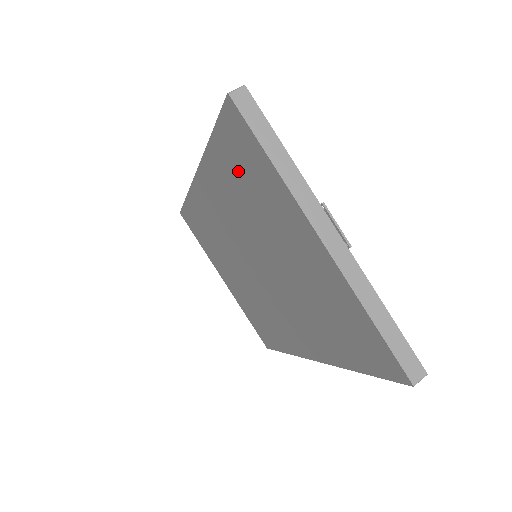
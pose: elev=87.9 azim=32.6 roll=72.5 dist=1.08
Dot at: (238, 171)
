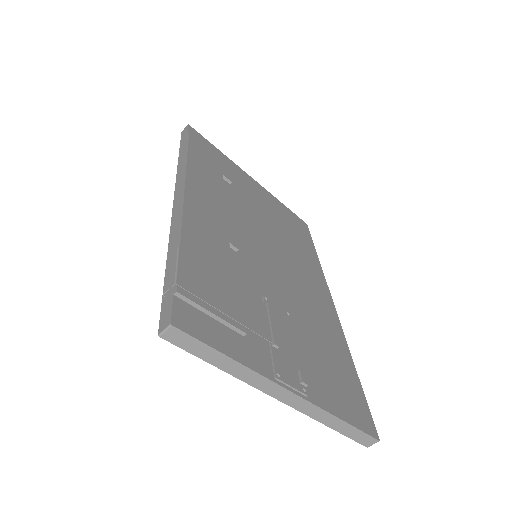
Dot at: occluded
